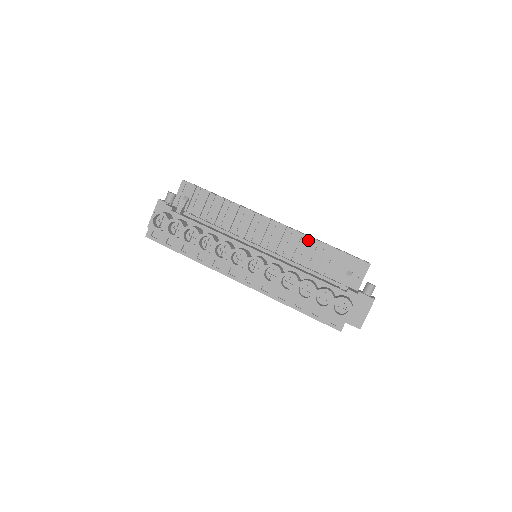
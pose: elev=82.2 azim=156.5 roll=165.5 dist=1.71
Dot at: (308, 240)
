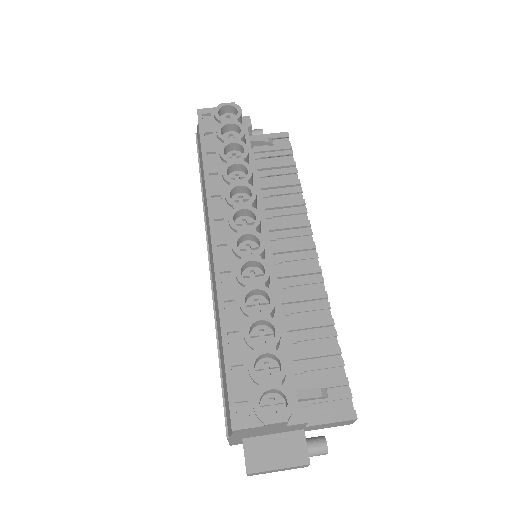
Dot at: (324, 310)
